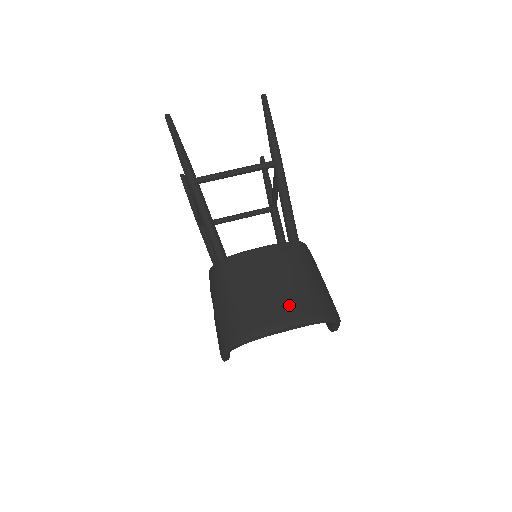
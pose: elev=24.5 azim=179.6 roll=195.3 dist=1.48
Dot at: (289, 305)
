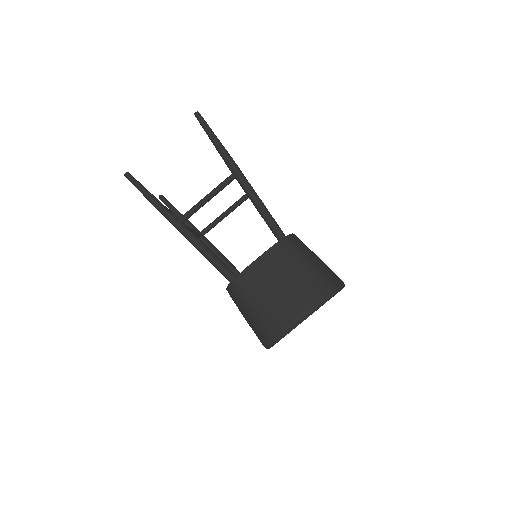
Dot at: (300, 298)
